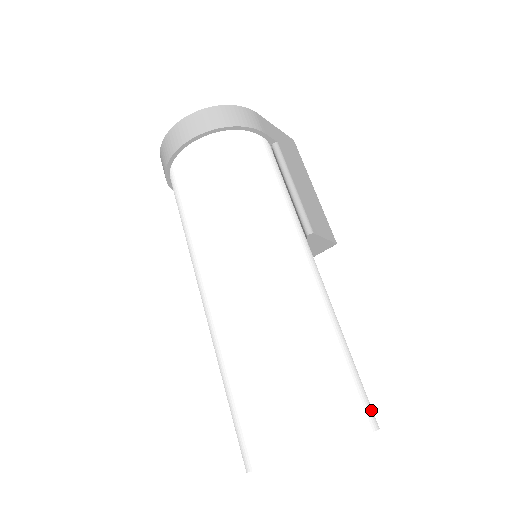
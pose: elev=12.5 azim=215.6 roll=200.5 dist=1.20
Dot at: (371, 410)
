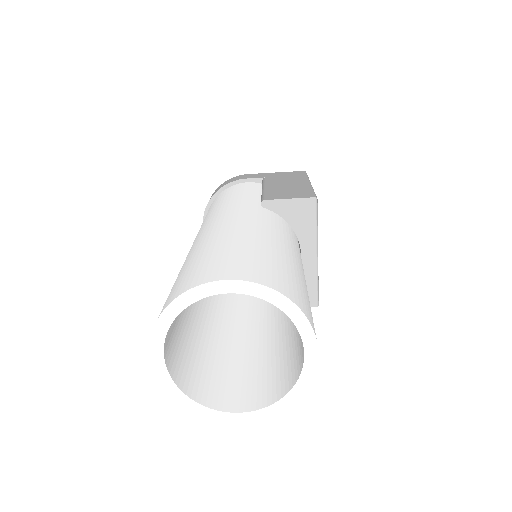
Dot at: (247, 272)
